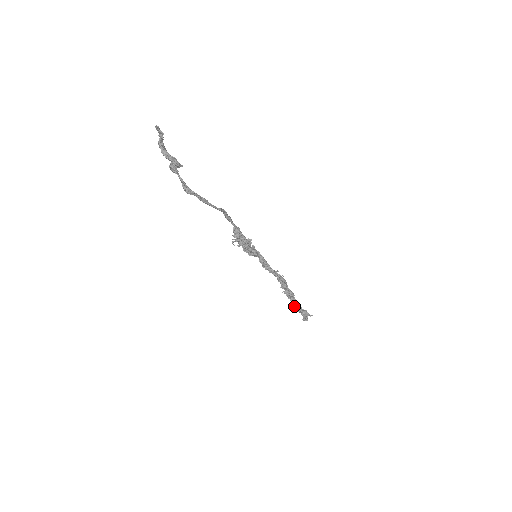
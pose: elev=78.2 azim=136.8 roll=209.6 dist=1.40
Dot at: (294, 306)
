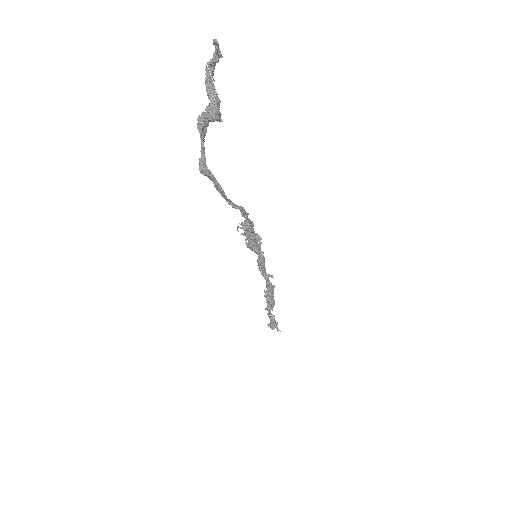
Dot at: (268, 311)
